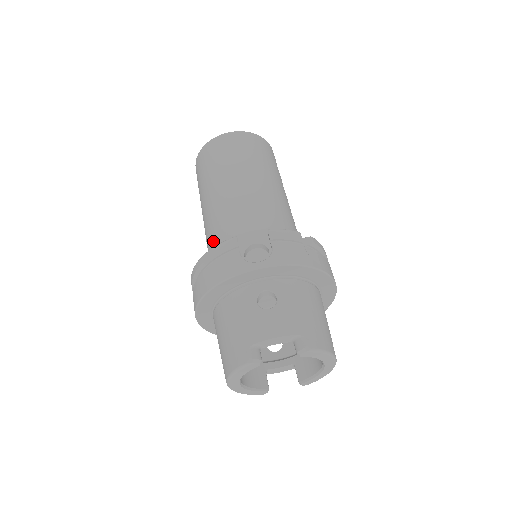
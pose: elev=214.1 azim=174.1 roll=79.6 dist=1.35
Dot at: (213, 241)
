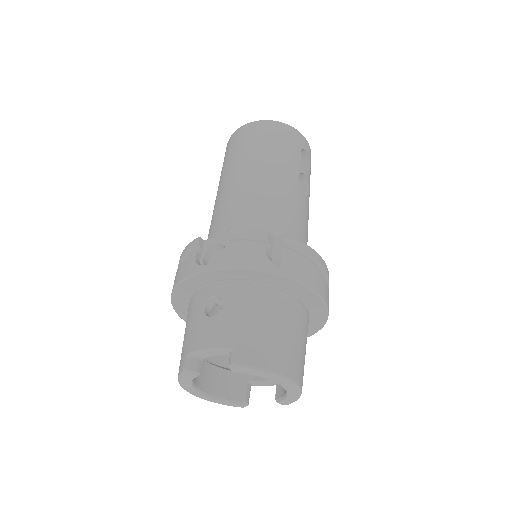
Dot at: occluded
